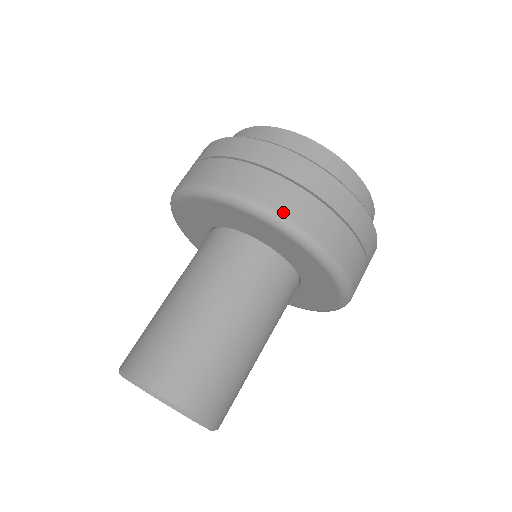
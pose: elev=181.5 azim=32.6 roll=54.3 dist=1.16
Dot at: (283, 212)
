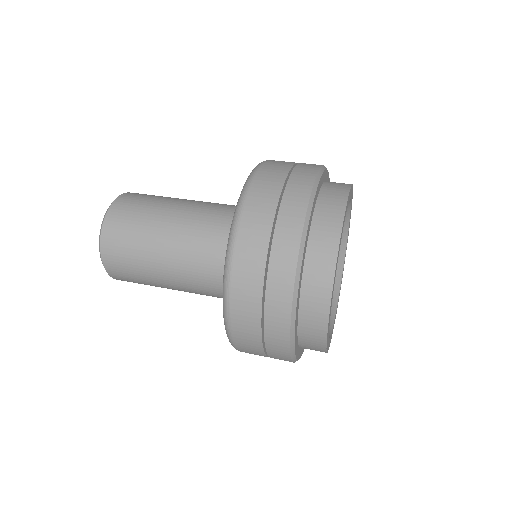
Dot at: (233, 276)
